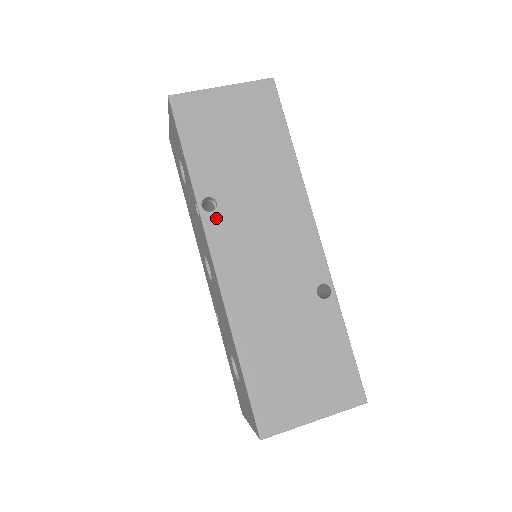
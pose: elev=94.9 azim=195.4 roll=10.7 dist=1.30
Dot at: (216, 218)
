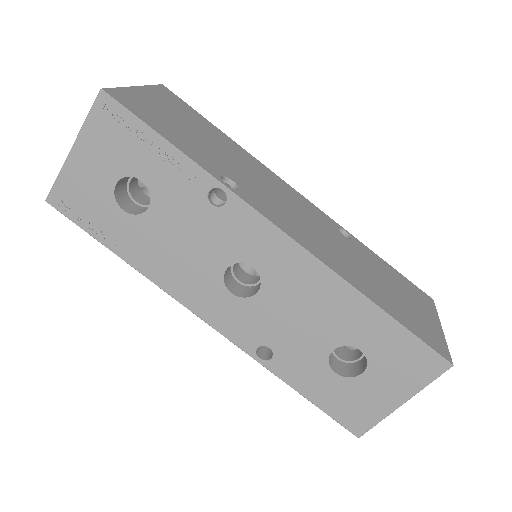
Dot at: (245, 193)
